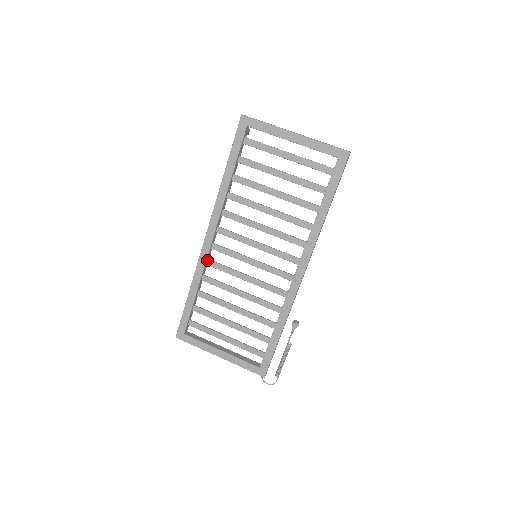
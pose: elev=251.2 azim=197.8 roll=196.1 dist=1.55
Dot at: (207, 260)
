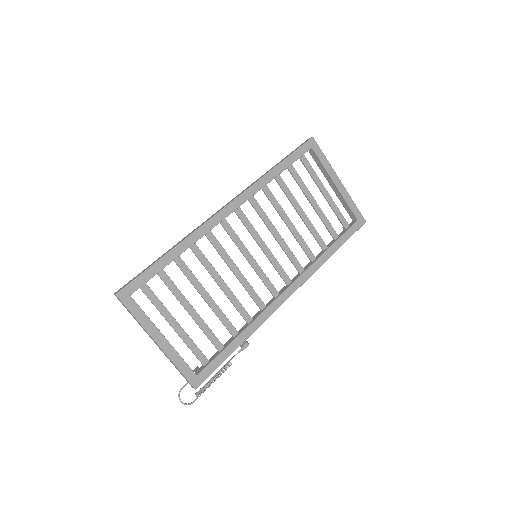
Dot at: (209, 230)
